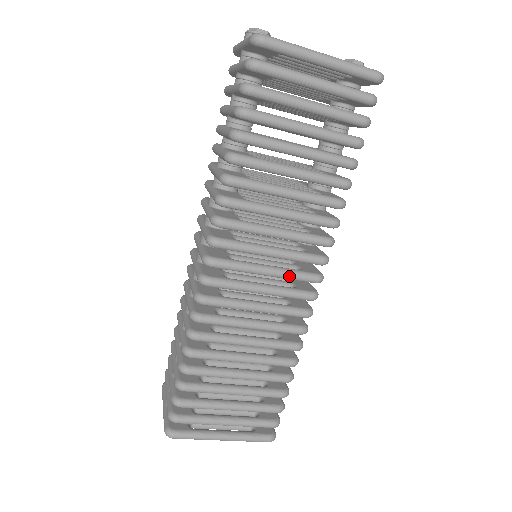
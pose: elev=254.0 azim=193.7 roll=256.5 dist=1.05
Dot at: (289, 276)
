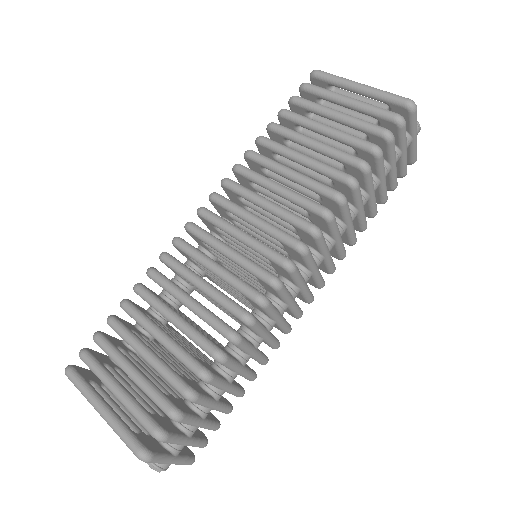
Dot at: (258, 245)
